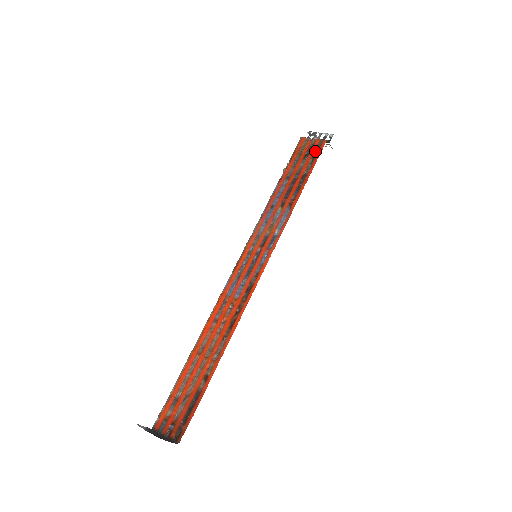
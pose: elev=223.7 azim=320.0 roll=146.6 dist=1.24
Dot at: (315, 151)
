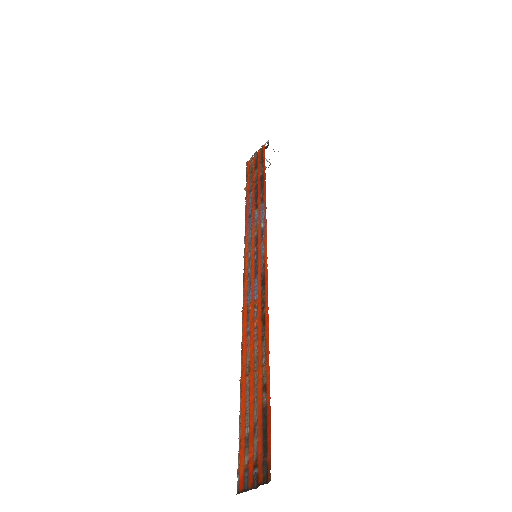
Dot at: (260, 158)
